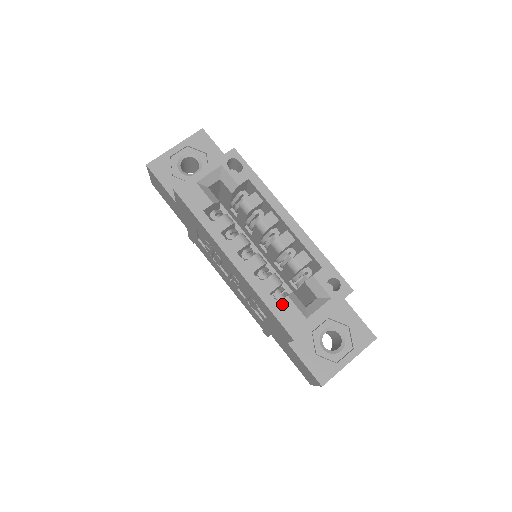
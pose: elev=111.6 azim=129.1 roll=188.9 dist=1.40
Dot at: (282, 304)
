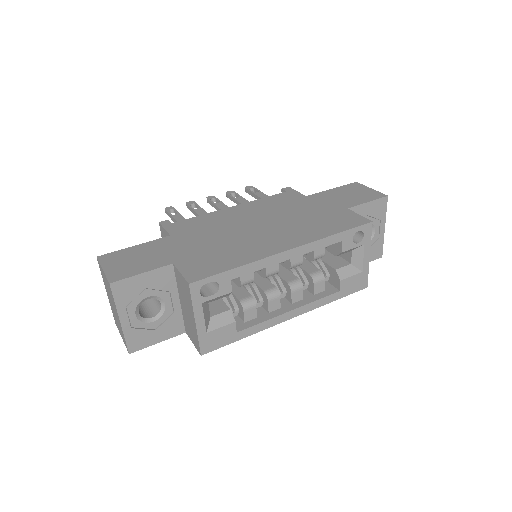
Dot at: (342, 288)
